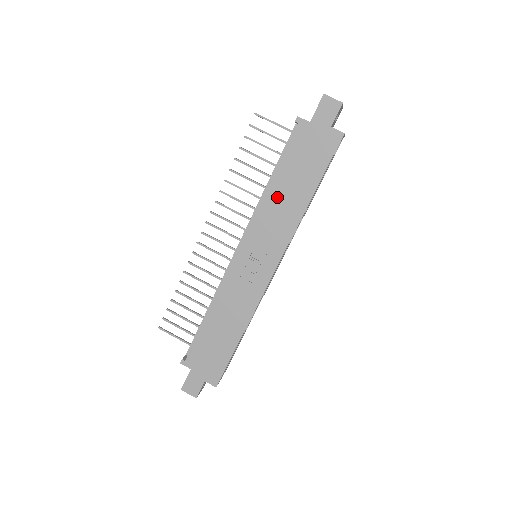
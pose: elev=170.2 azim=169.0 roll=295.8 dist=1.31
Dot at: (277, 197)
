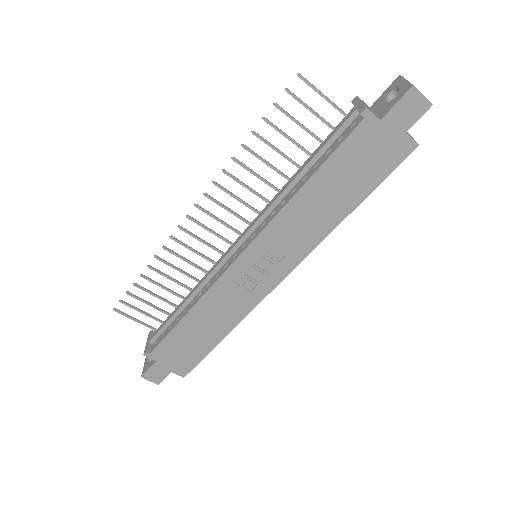
Dot at: (306, 205)
